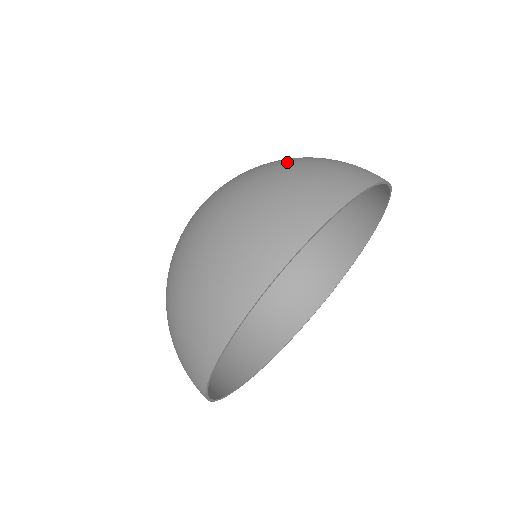
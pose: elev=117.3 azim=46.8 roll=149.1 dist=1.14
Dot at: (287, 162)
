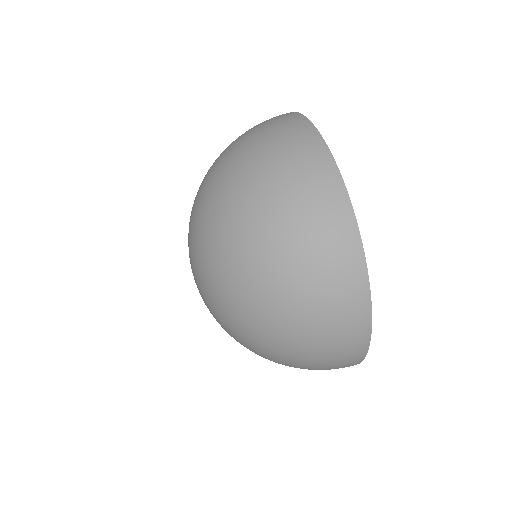
Dot at: (265, 252)
